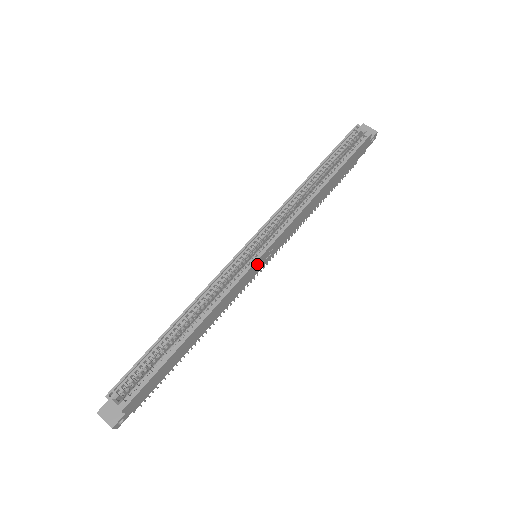
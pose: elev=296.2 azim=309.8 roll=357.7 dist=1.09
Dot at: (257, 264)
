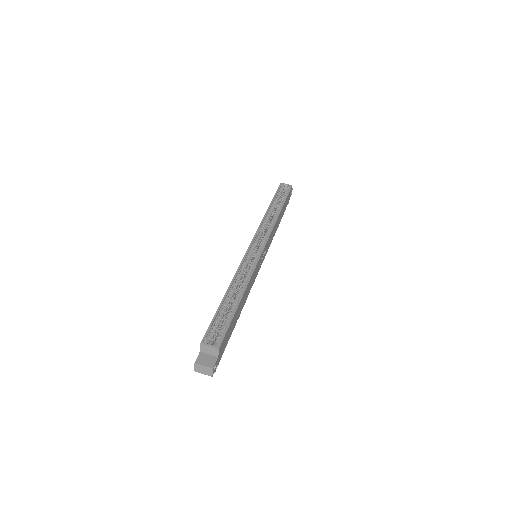
Dot at: (262, 256)
